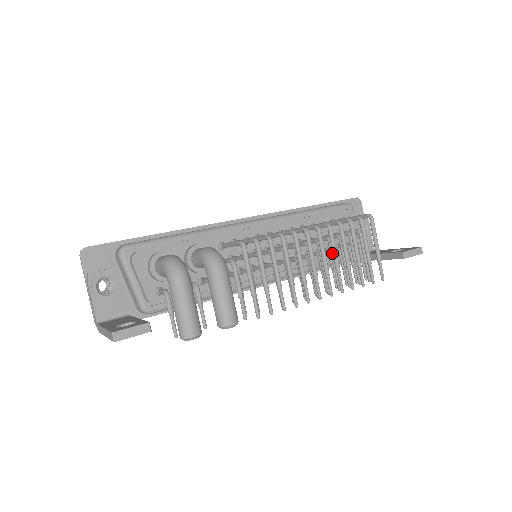
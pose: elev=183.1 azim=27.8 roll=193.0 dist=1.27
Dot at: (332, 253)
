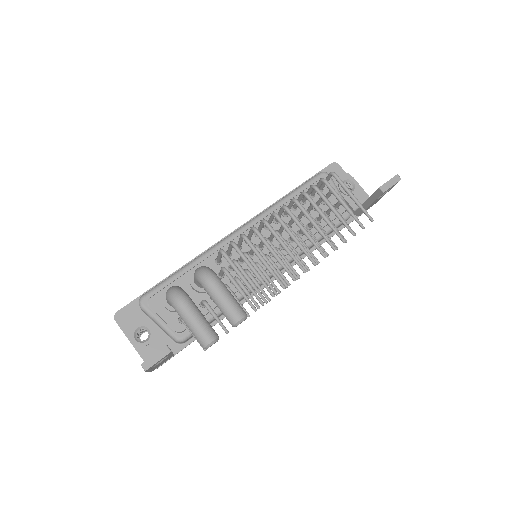
Dot at: occluded
